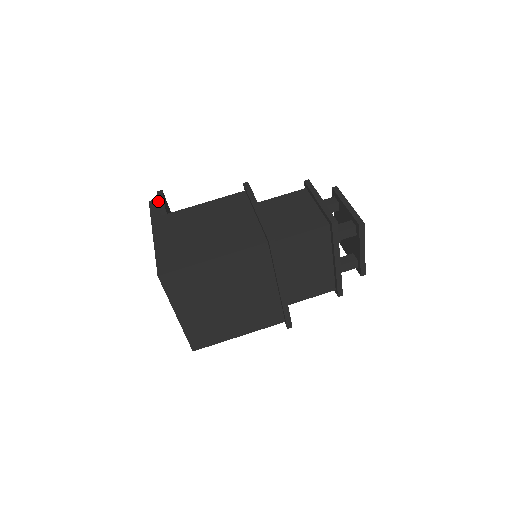
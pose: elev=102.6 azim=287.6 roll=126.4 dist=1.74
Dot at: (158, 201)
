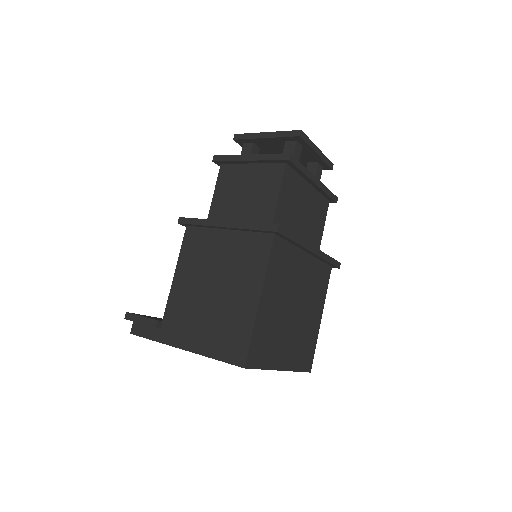
Dot at: (140, 323)
